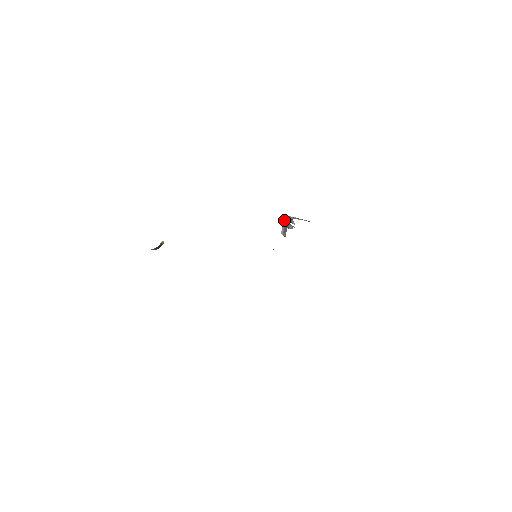
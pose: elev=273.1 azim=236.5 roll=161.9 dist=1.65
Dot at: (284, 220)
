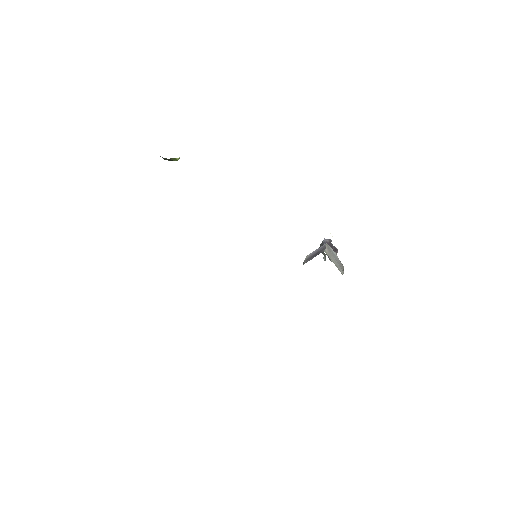
Dot at: (321, 246)
